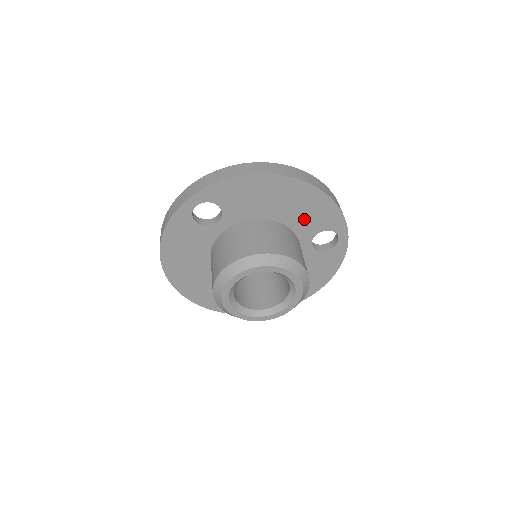
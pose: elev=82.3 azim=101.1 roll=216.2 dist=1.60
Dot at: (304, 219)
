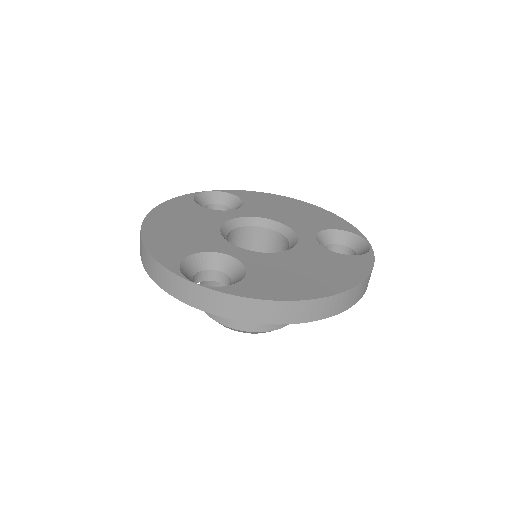
Dot at: occluded
